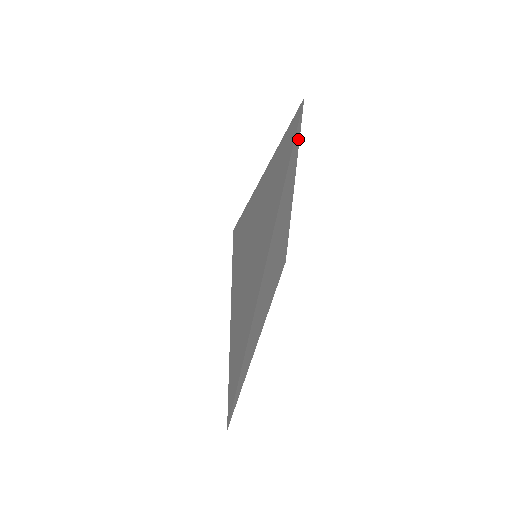
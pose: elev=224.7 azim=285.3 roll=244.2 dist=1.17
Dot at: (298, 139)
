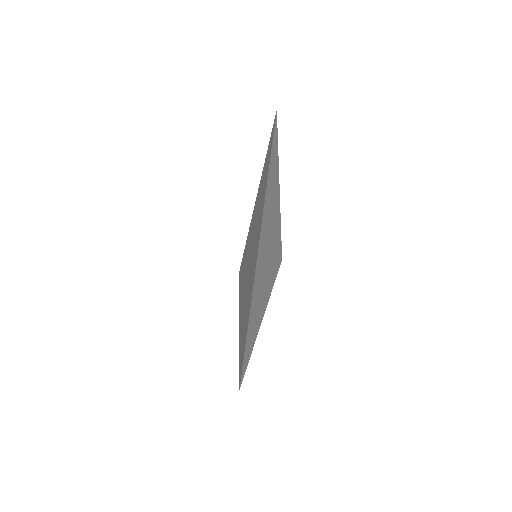
Dot at: (277, 142)
